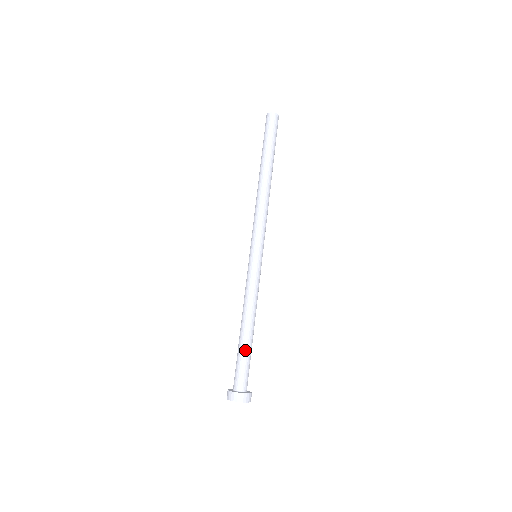
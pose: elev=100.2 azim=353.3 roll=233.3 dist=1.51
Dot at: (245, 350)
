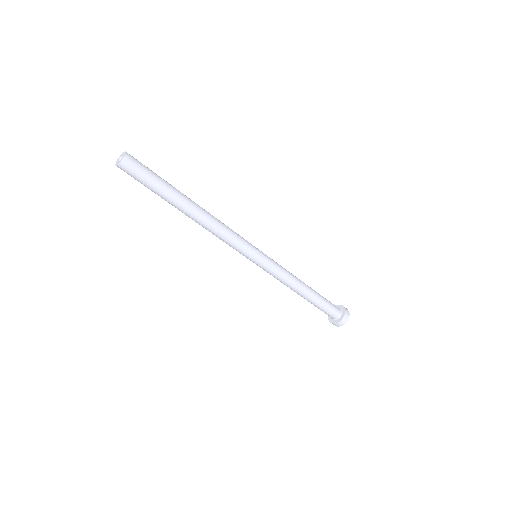
Dot at: (315, 304)
